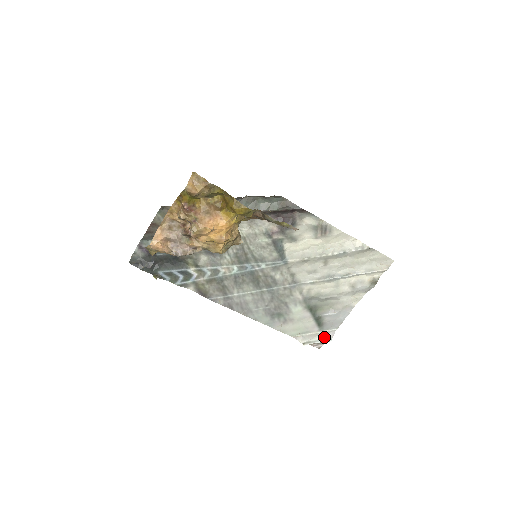
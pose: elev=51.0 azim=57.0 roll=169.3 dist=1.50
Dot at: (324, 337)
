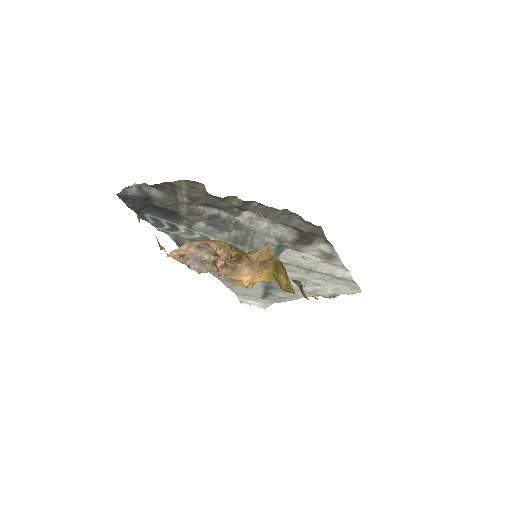
Dot at: (261, 304)
